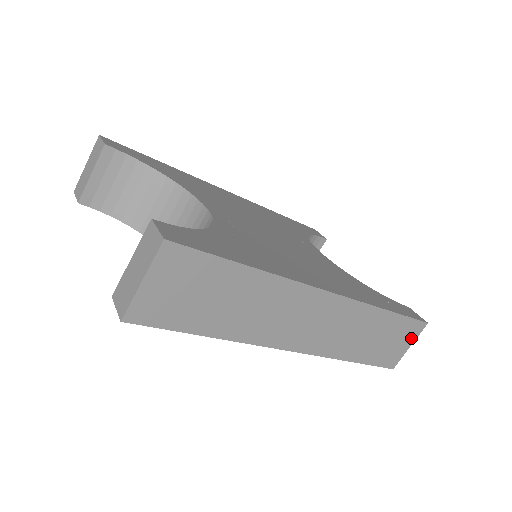
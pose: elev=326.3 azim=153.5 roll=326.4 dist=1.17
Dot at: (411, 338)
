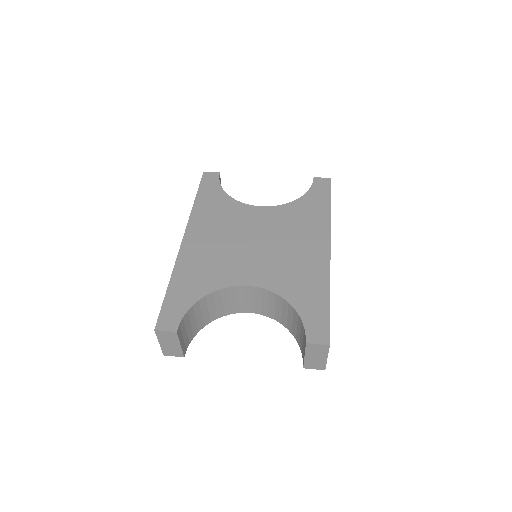
Dot at: occluded
